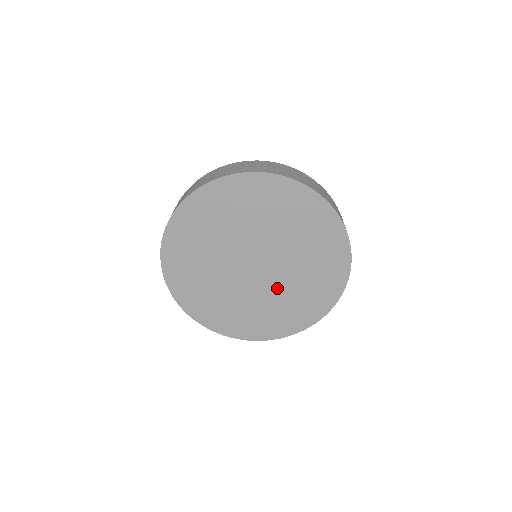
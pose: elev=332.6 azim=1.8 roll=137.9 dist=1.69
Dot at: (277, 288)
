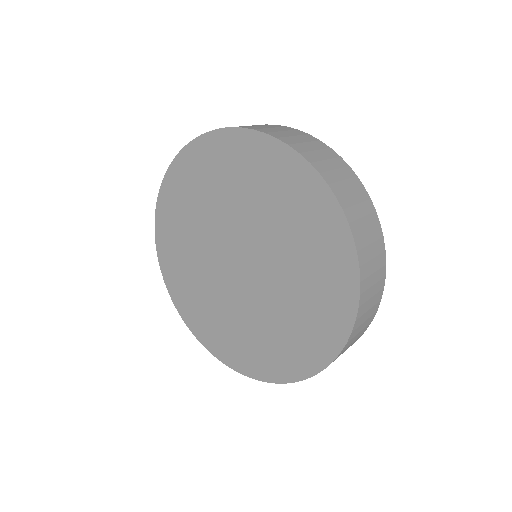
Dot at: (278, 267)
